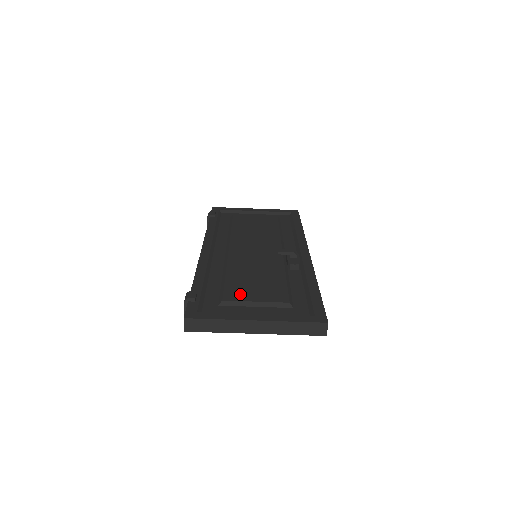
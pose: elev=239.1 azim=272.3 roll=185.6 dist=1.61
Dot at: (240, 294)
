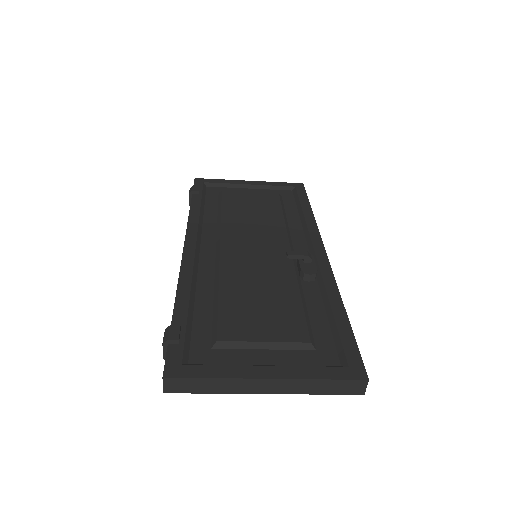
Dot at: (241, 328)
